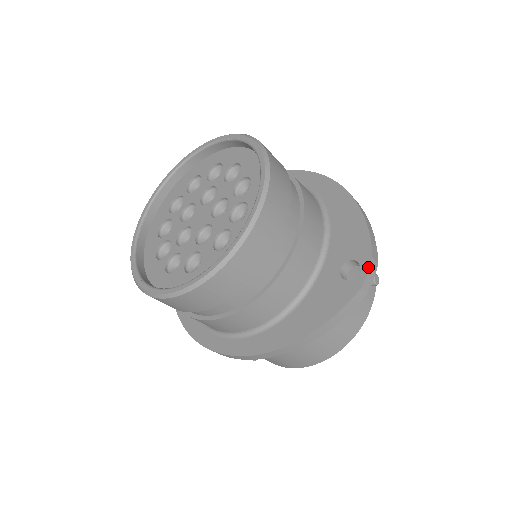
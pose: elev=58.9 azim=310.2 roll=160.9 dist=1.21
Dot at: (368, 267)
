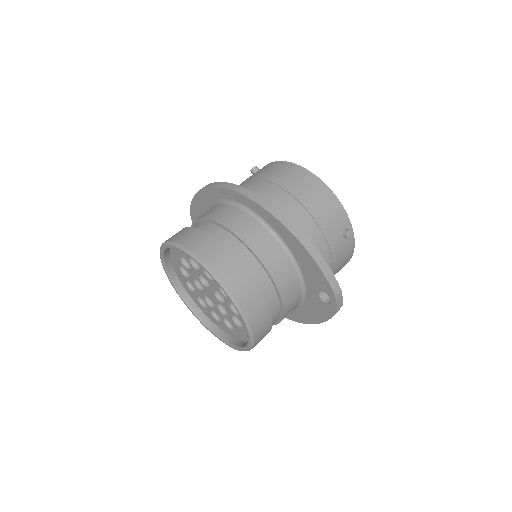
Dot at: (335, 301)
